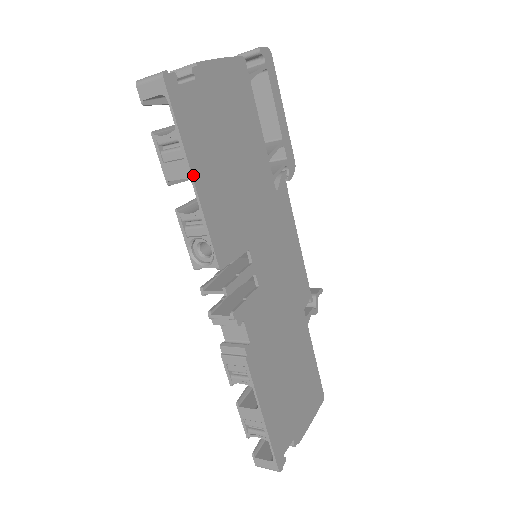
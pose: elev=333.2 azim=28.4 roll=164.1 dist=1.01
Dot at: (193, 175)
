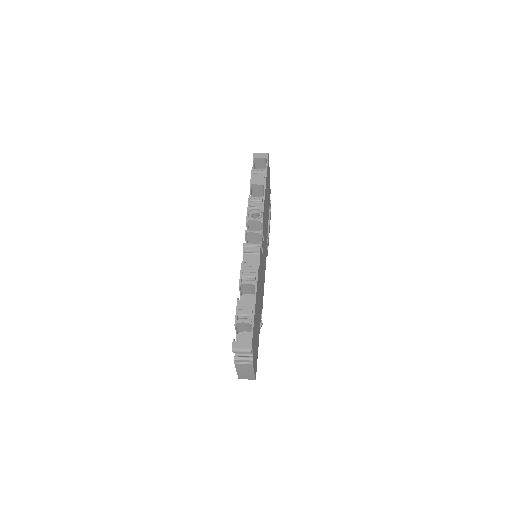
Dot at: occluded
